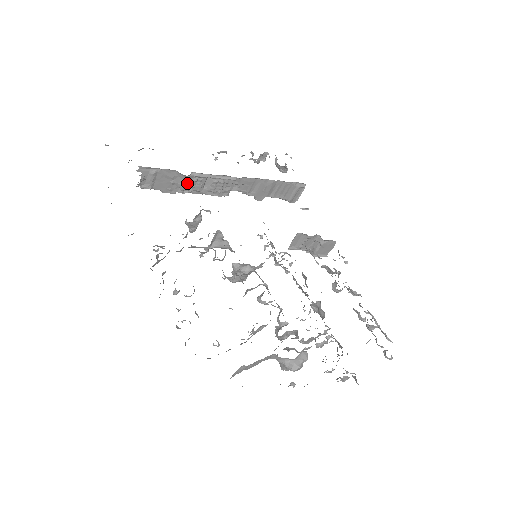
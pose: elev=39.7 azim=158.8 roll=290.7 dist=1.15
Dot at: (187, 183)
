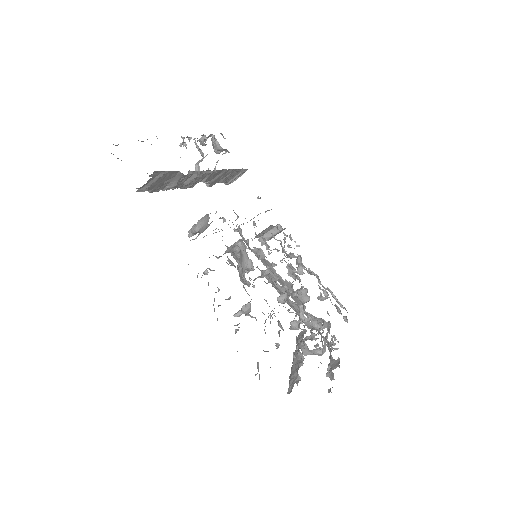
Dot at: (178, 181)
